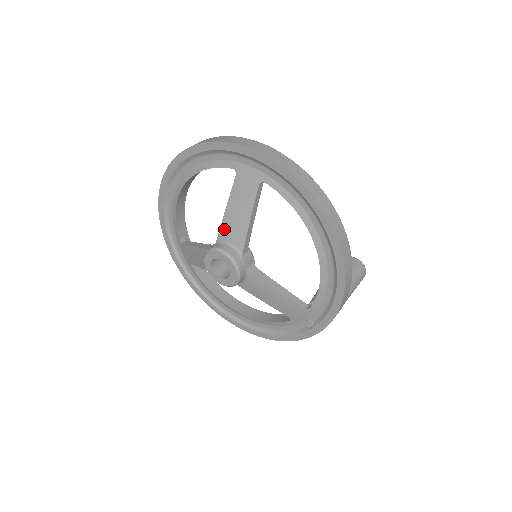
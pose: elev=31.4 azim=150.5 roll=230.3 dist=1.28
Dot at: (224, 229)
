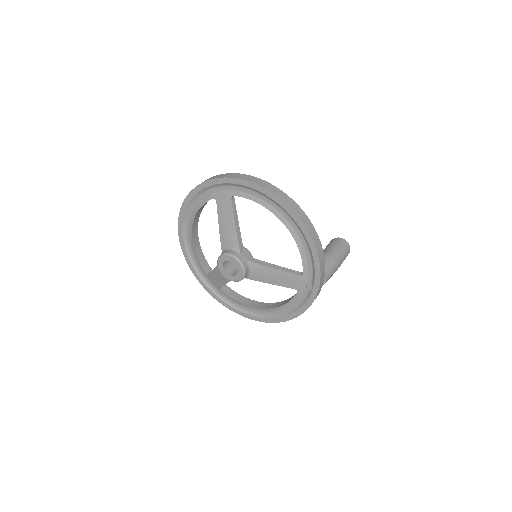
Dot at: (223, 240)
